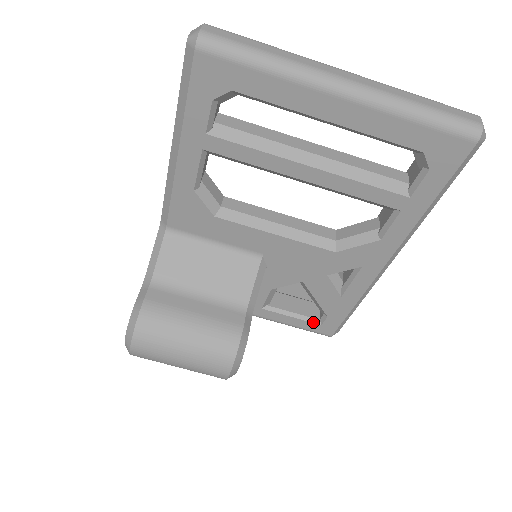
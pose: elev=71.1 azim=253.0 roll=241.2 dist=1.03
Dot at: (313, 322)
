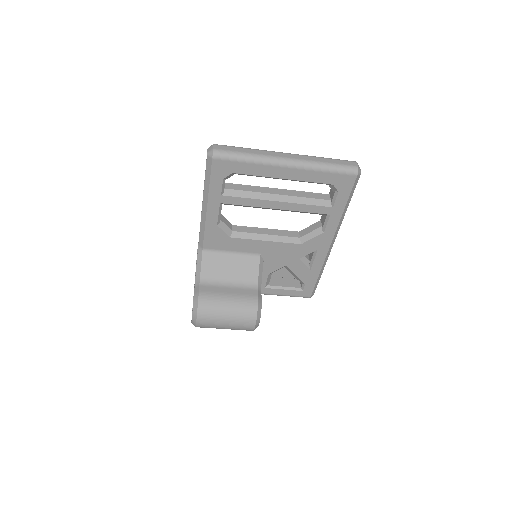
Dot at: (297, 290)
